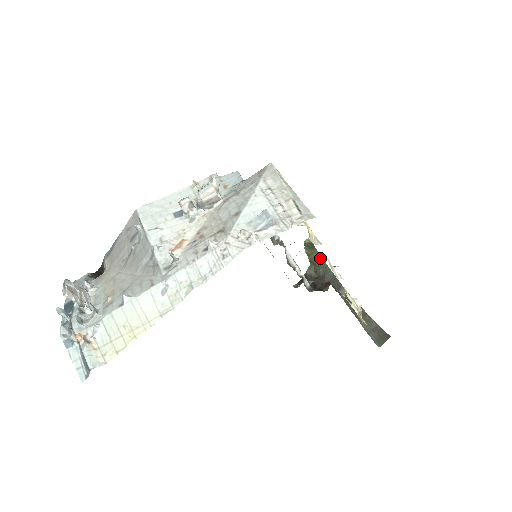
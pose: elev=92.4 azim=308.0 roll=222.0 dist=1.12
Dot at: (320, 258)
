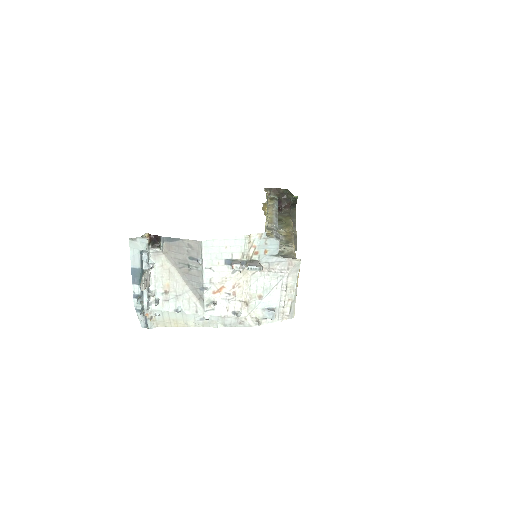
Dot at: occluded
